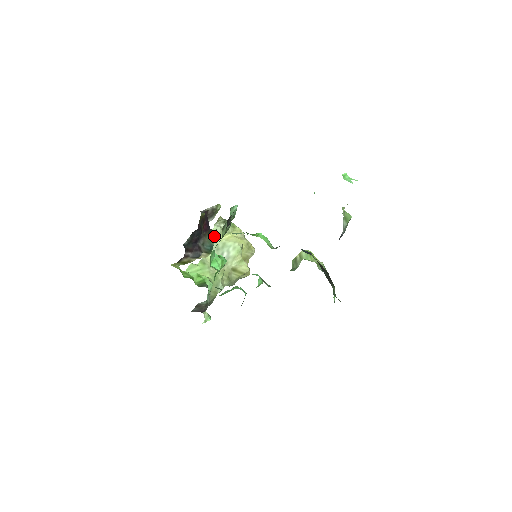
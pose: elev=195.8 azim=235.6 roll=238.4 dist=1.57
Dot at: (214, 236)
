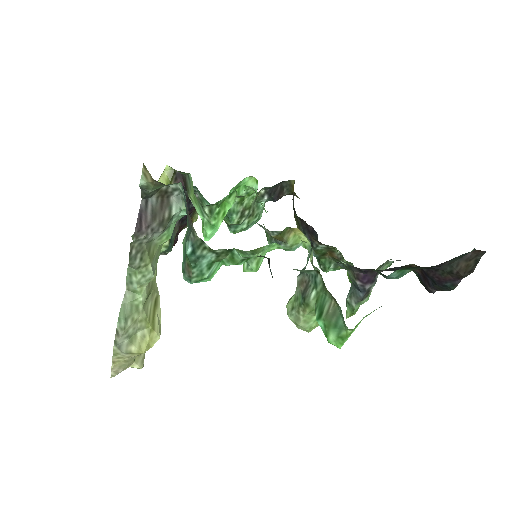
Dot at: occluded
